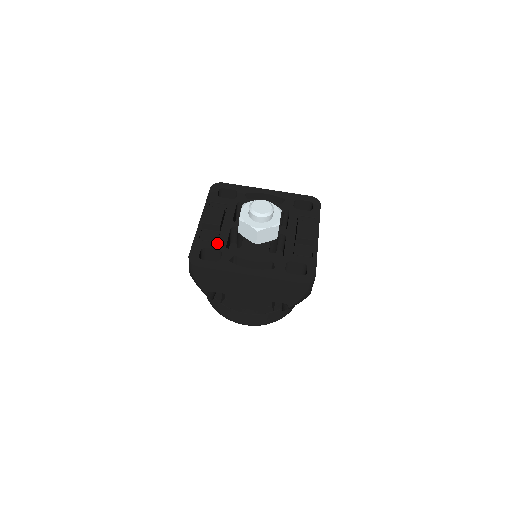
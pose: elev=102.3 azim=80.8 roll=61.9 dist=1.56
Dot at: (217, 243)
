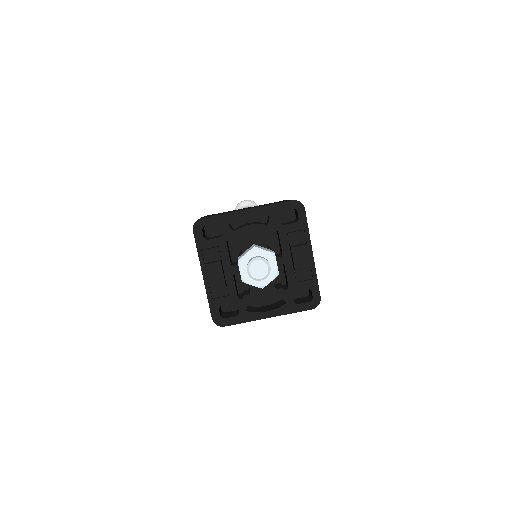
Dot at: (229, 297)
